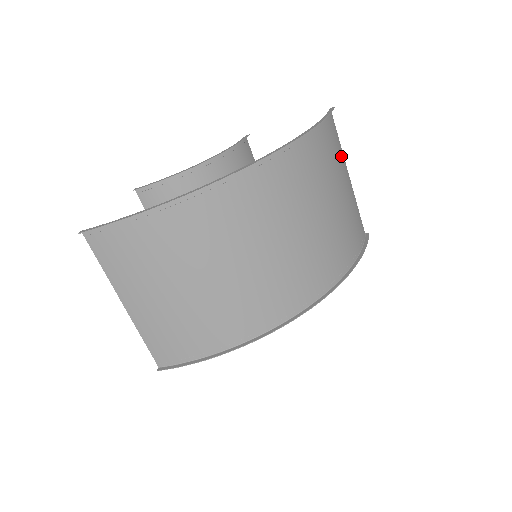
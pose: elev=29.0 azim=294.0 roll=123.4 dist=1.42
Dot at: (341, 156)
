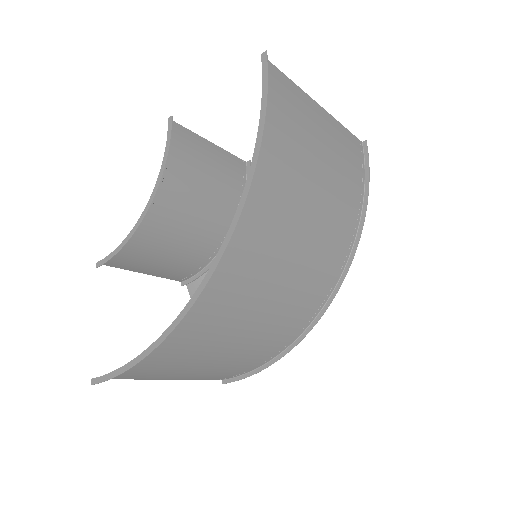
Dot at: (302, 104)
